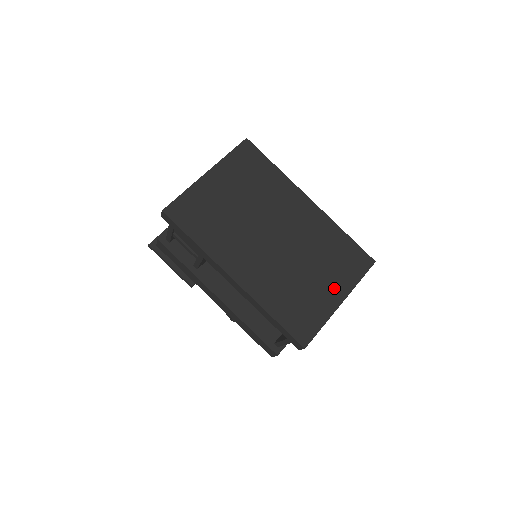
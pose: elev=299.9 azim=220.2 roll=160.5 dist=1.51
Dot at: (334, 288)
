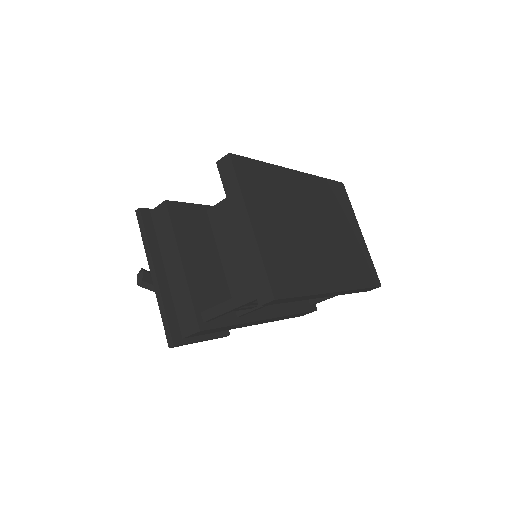
Dot at: (353, 228)
